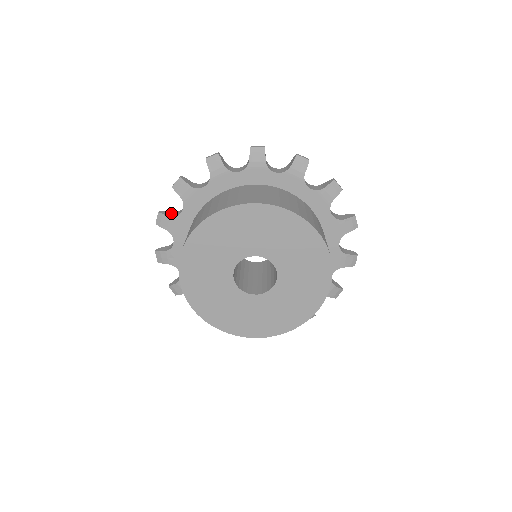
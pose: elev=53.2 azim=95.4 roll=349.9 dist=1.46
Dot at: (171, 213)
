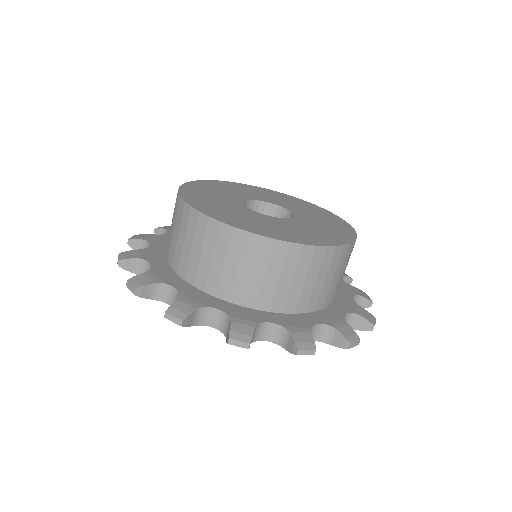
Dot at: occluded
